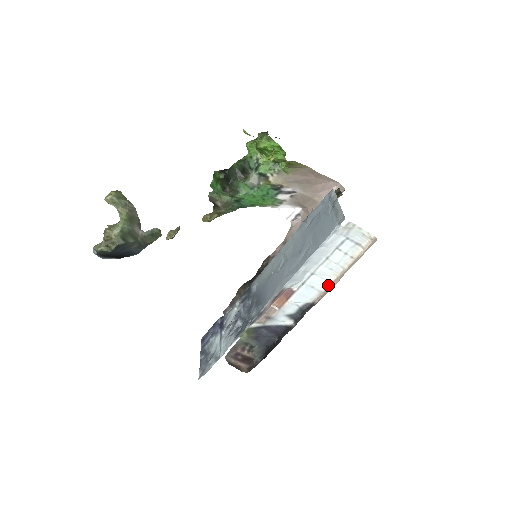
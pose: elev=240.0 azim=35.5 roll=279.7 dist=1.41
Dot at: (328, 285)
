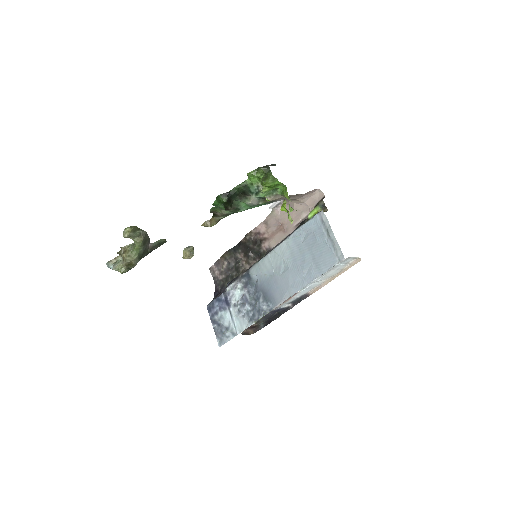
Dot at: (320, 284)
